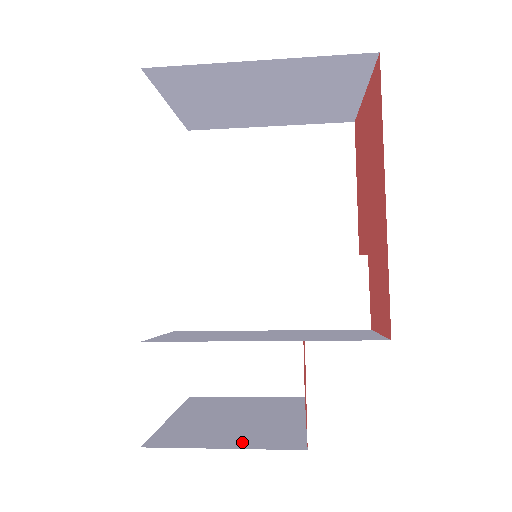
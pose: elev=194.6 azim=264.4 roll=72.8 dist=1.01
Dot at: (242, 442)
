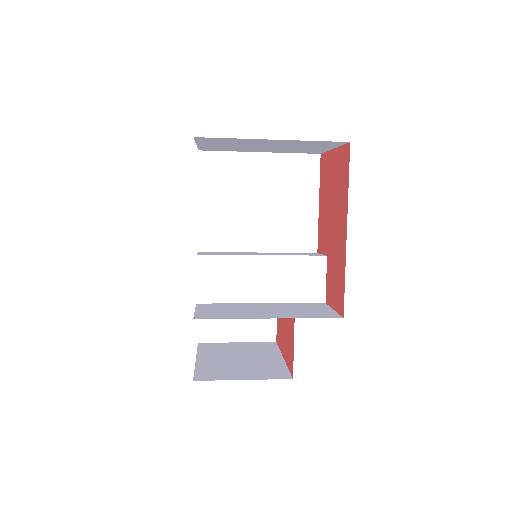
Dot at: (253, 375)
